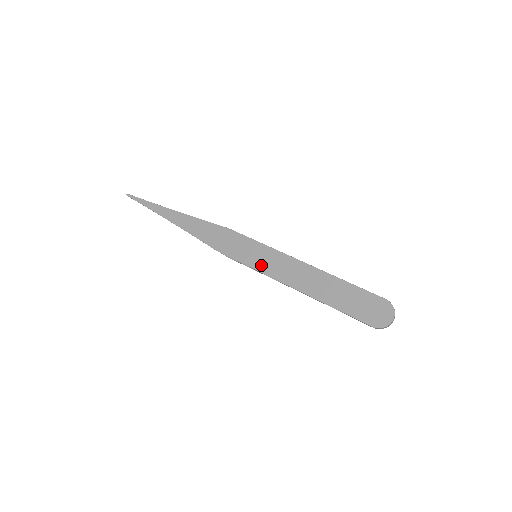
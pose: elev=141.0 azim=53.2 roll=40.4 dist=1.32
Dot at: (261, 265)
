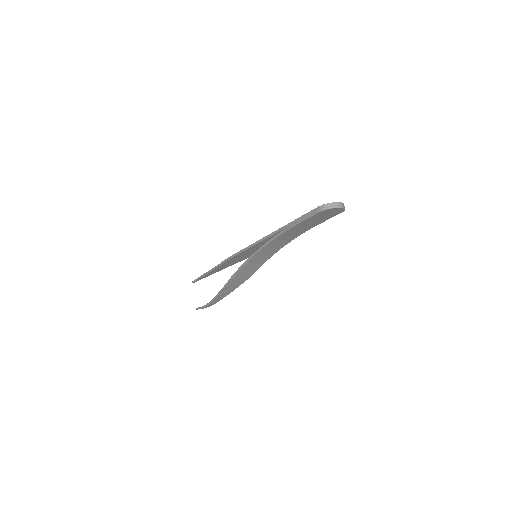
Dot at: occluded
